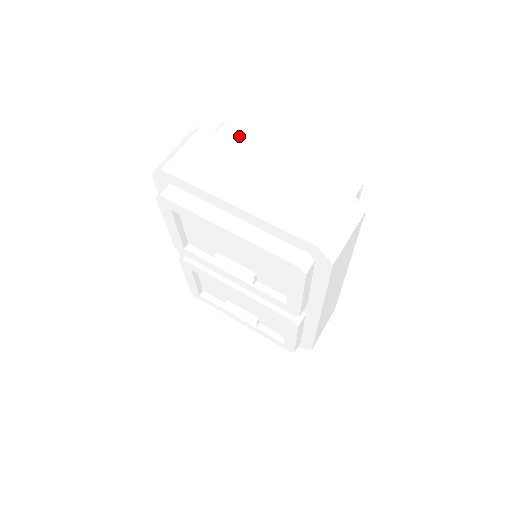
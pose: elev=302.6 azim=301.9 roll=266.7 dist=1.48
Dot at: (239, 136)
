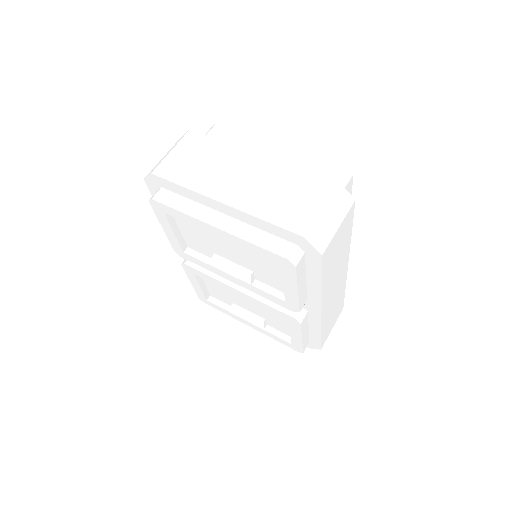
Dot at: (228, 137)
